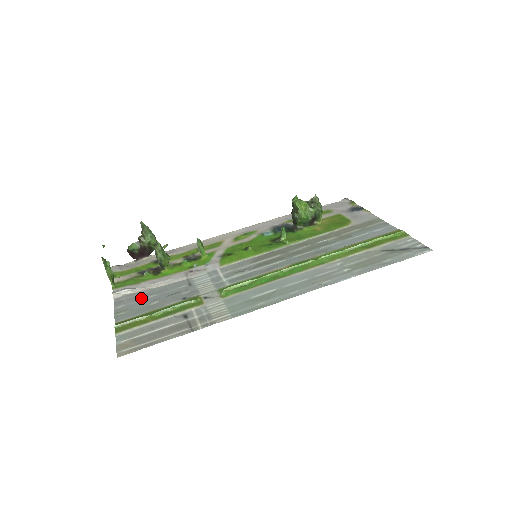
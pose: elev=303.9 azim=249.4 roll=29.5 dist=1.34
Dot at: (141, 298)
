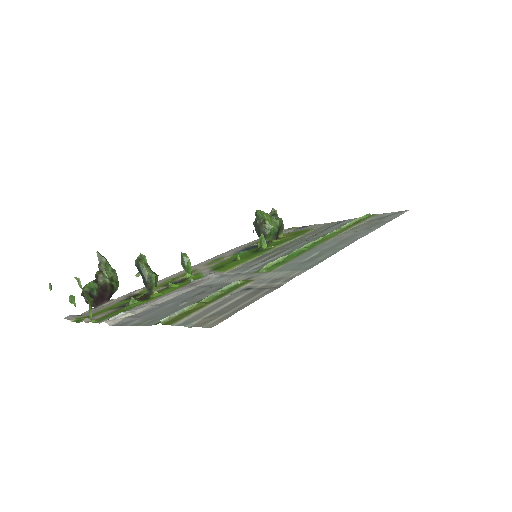
Dot at: (156, 310)
